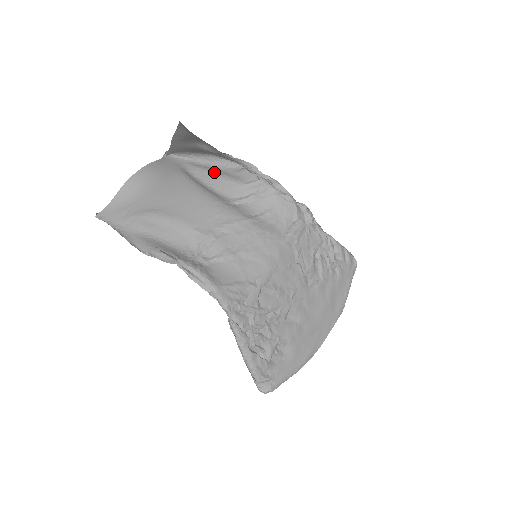
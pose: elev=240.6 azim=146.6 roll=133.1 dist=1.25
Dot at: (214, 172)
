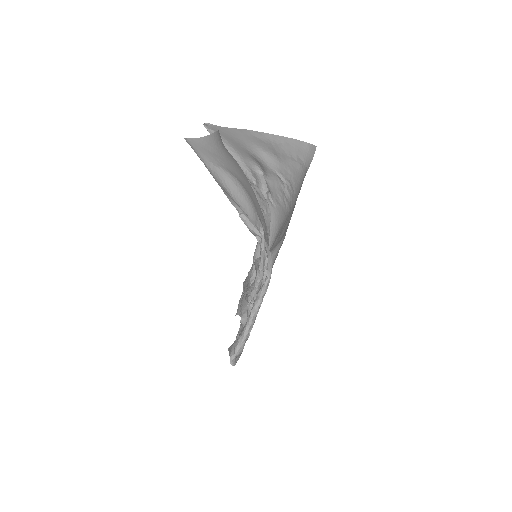
Dot at: occluded
